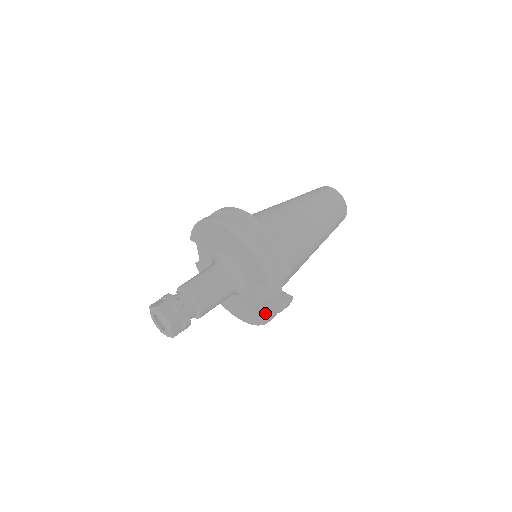
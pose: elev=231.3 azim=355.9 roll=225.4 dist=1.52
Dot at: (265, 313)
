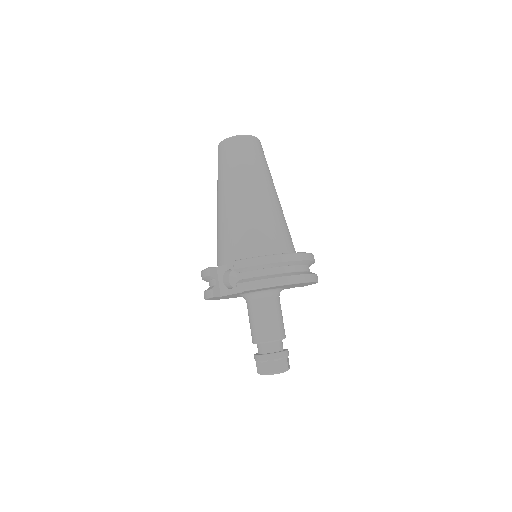
Dot at: occluded
